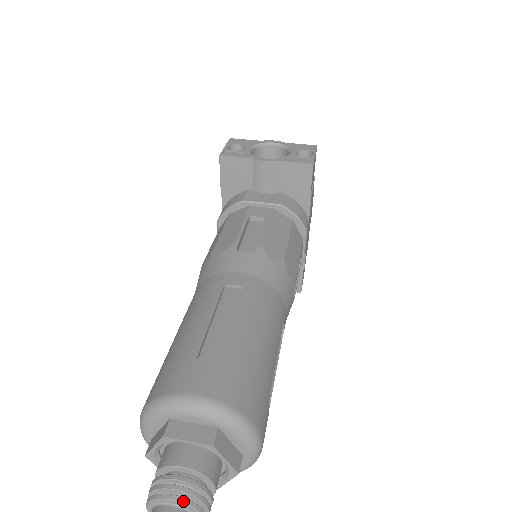
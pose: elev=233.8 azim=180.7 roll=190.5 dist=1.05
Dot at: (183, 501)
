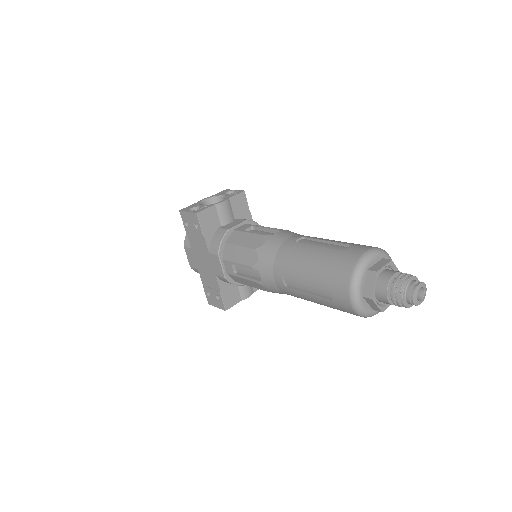
Dot at: (412, 276)
